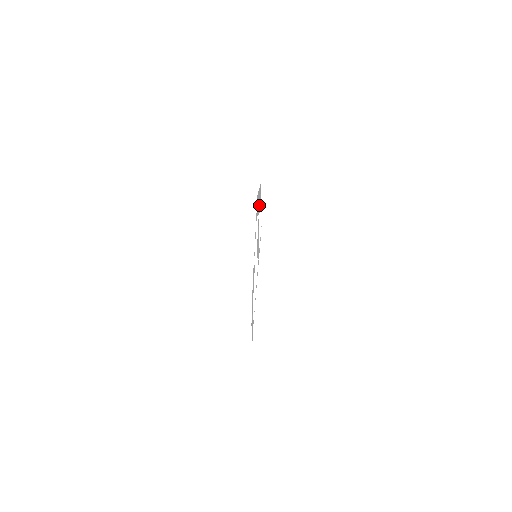
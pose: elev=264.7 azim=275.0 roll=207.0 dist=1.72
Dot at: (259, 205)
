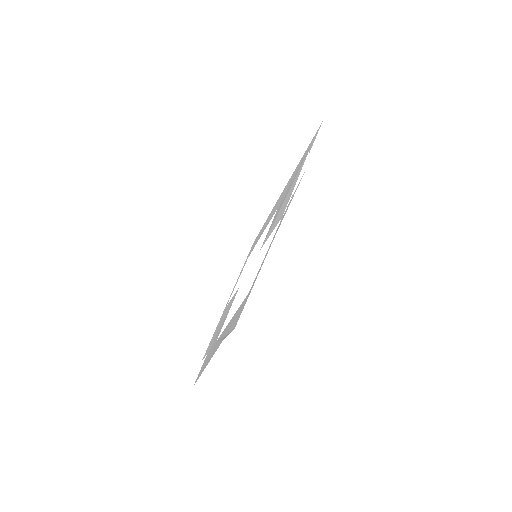
Dot at: (292, 179)
